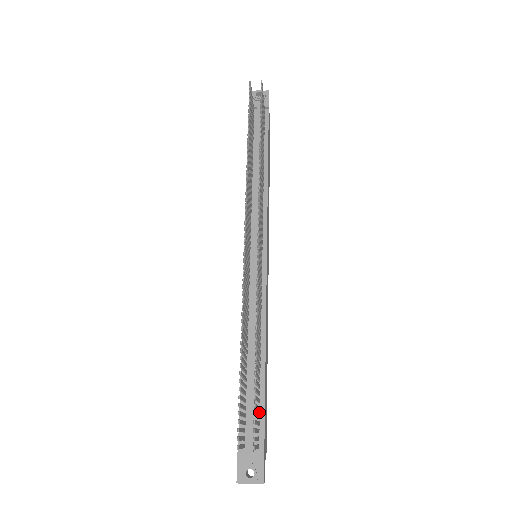
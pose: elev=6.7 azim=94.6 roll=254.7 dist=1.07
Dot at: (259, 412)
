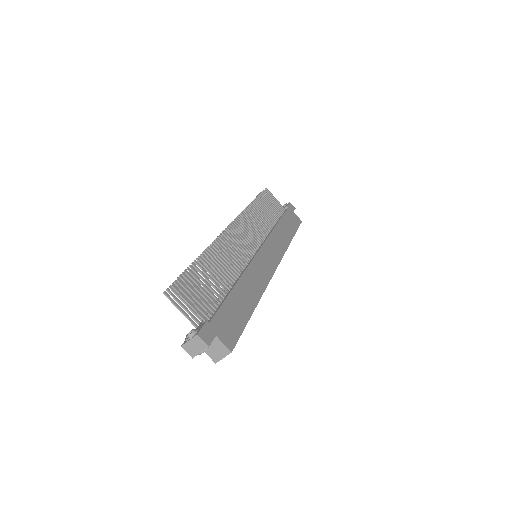
Dot at: (217, 308)
